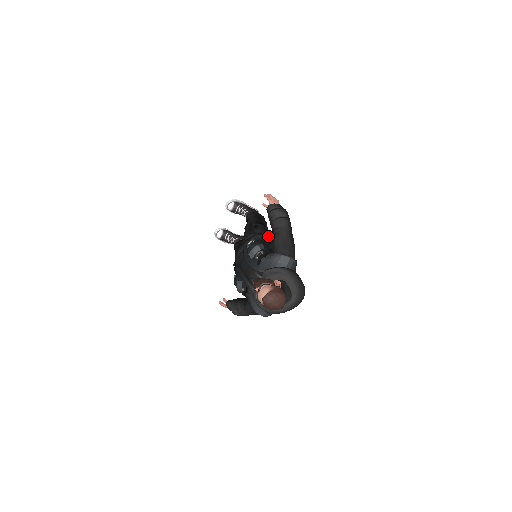
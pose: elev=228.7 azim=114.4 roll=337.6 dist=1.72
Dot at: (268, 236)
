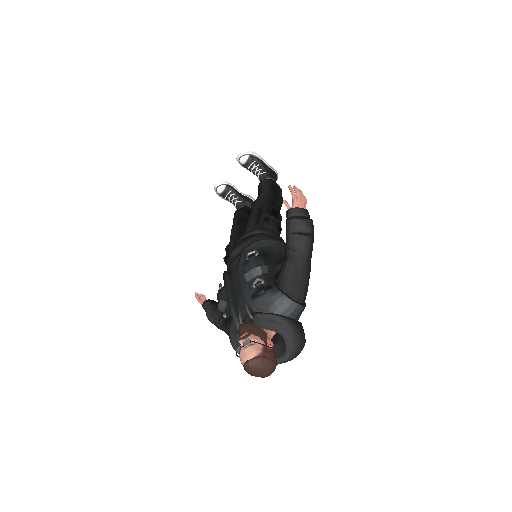
Dot at: (278, 244)
